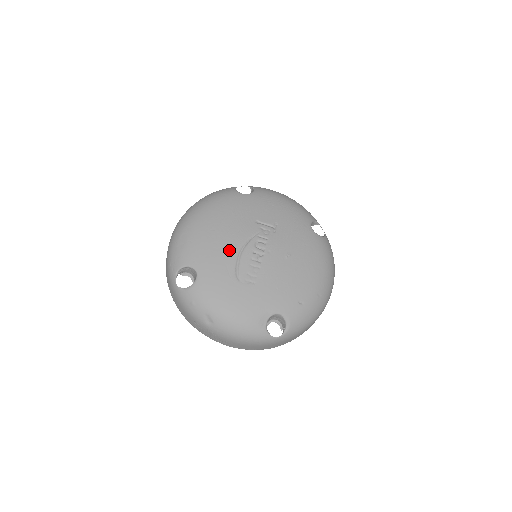
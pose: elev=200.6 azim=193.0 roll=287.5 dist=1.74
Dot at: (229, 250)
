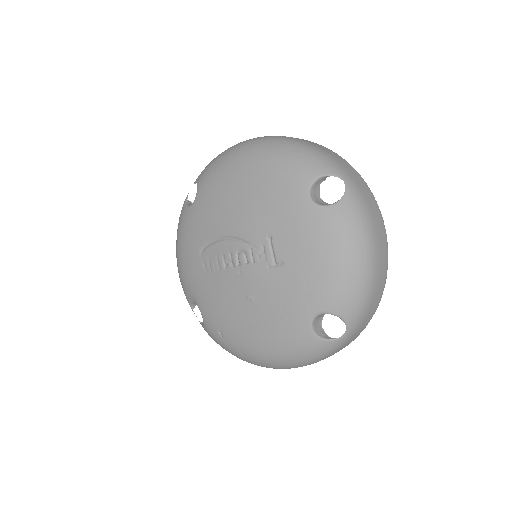
Dot at: (221, 223)
